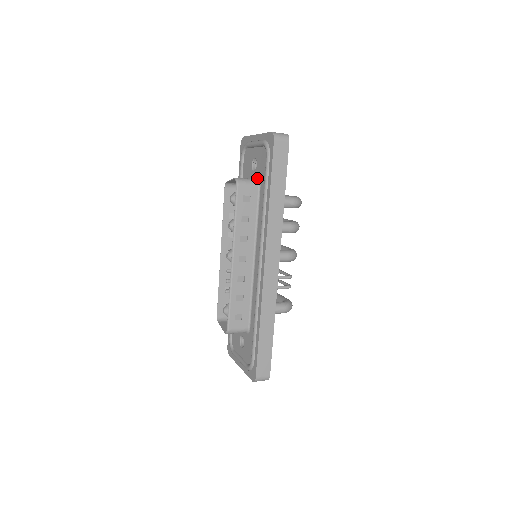
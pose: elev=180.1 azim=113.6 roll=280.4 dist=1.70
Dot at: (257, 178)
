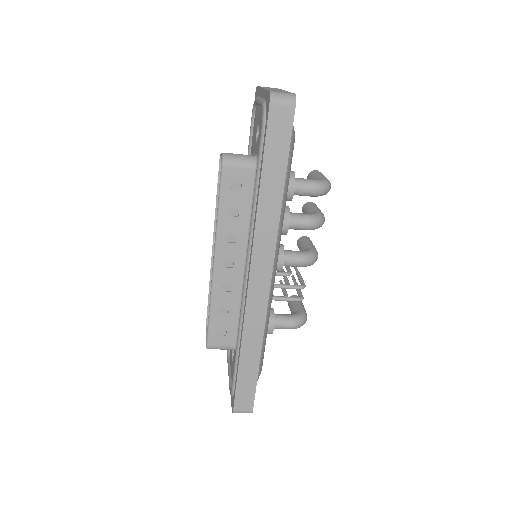
Dot at: (256, 155)
